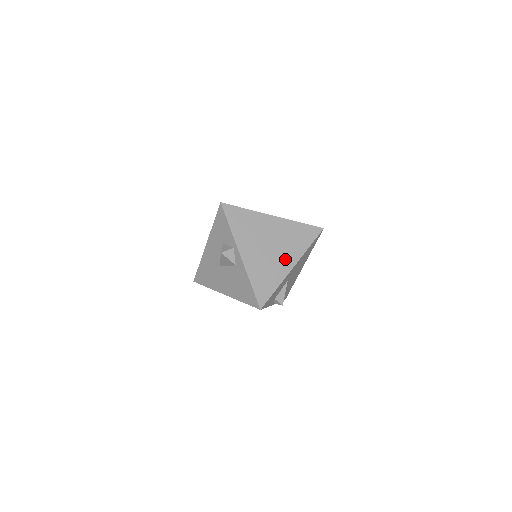
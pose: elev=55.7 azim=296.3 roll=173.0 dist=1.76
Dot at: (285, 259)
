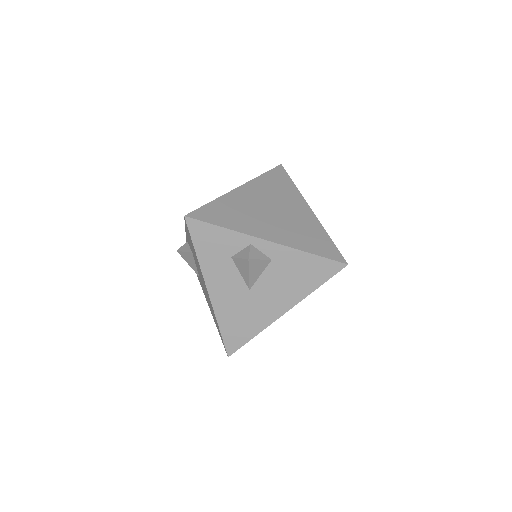
Dot at: (297, 209)
